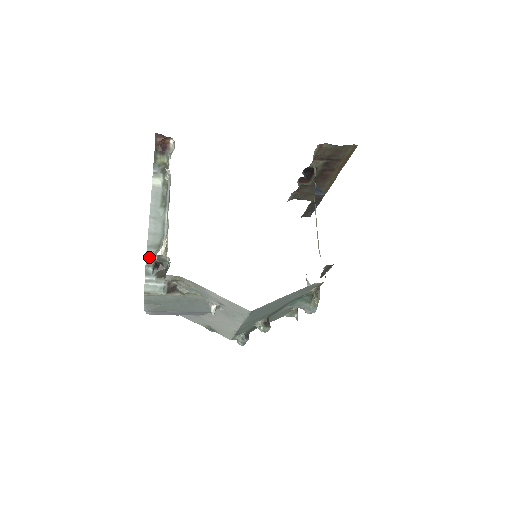
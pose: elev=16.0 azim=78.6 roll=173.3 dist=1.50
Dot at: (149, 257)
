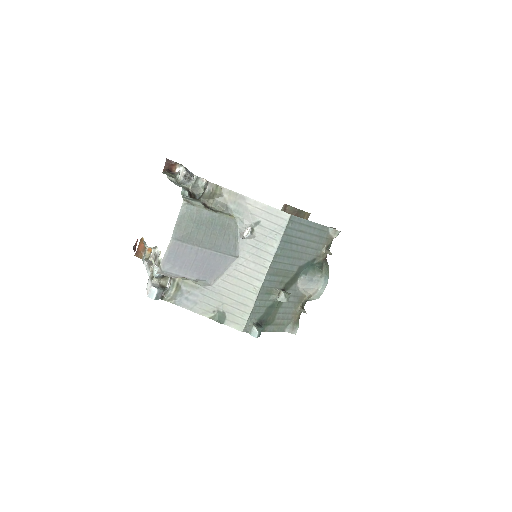
Dot at: (183, 186)
